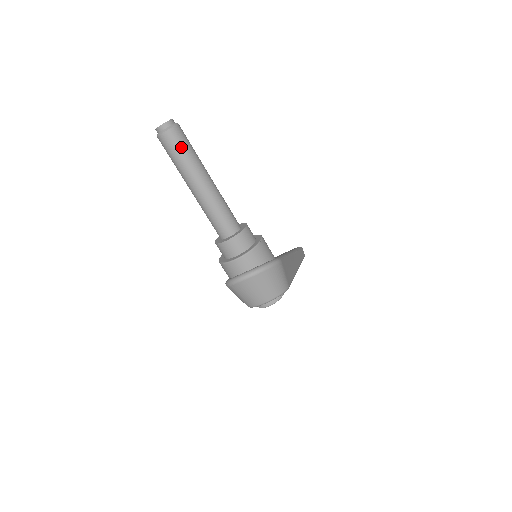
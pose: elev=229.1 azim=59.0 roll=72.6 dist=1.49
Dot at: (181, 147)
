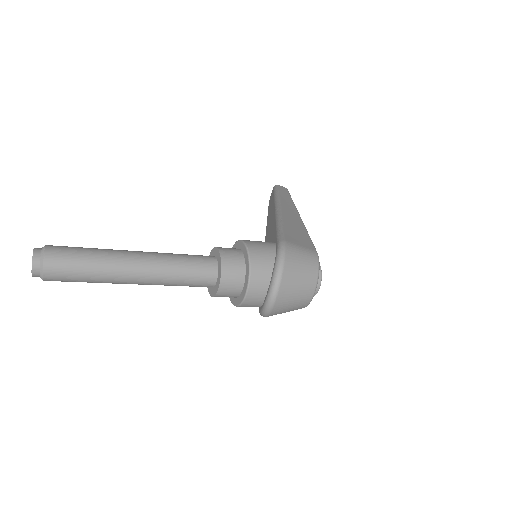
Dot at: (75, 264)
